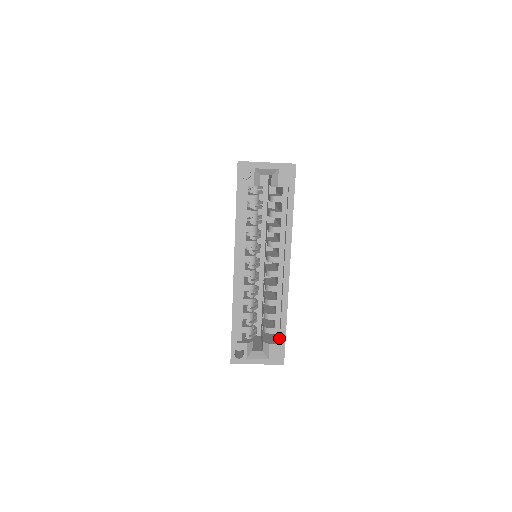
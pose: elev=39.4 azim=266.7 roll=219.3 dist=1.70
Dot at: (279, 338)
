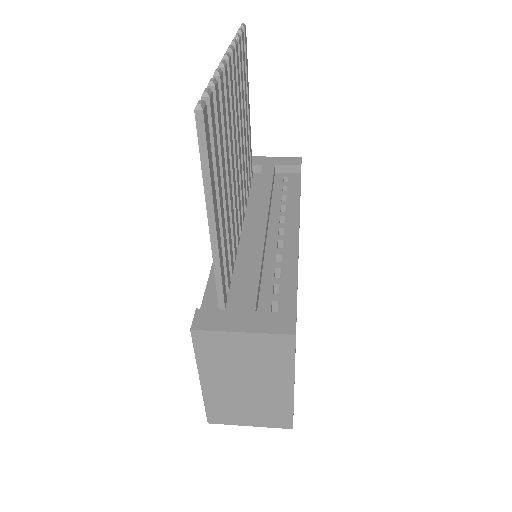
Dot at: occluded
